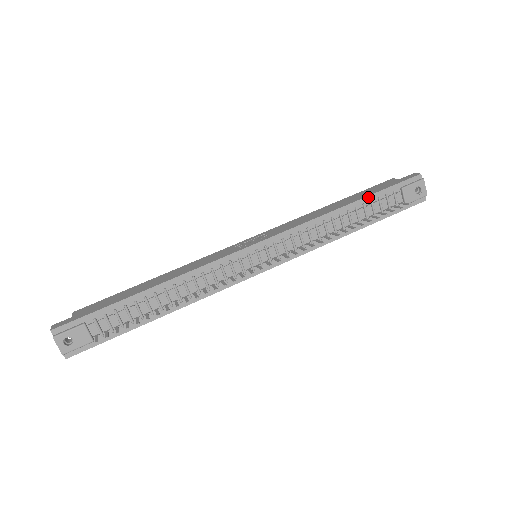
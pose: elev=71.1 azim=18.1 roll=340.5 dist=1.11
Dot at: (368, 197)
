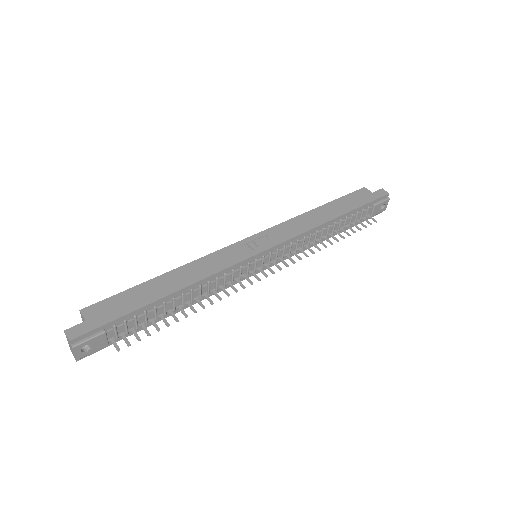
Dot at: (352, 211)
